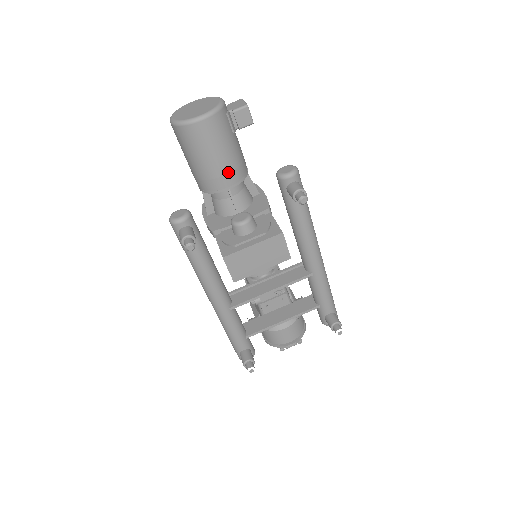
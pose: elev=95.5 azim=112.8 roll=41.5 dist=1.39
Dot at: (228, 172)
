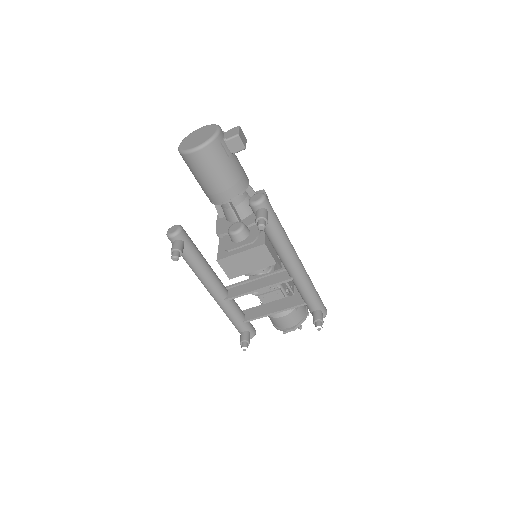
Dot at: (225, 189)
